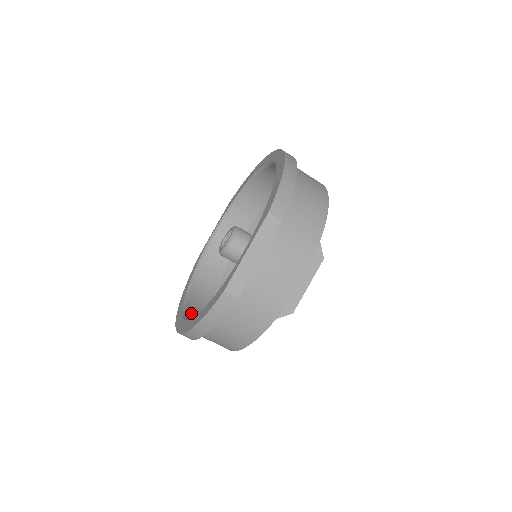
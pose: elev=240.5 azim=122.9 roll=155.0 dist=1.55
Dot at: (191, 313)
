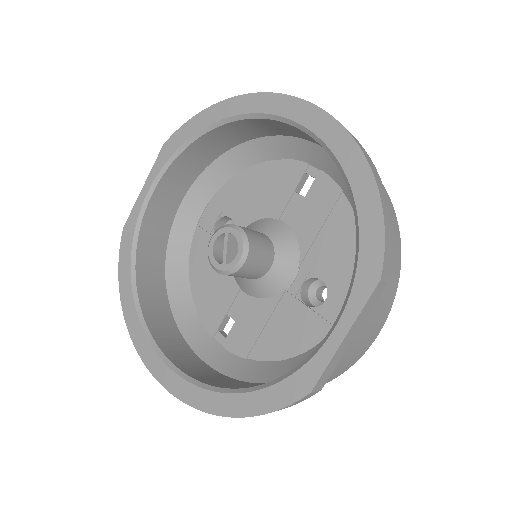
Dot at: (164, 343)
